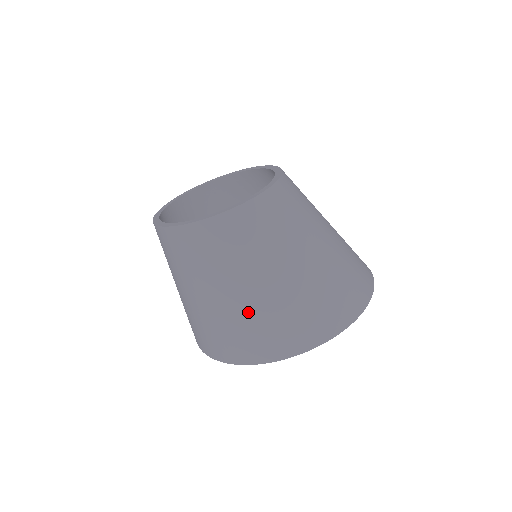
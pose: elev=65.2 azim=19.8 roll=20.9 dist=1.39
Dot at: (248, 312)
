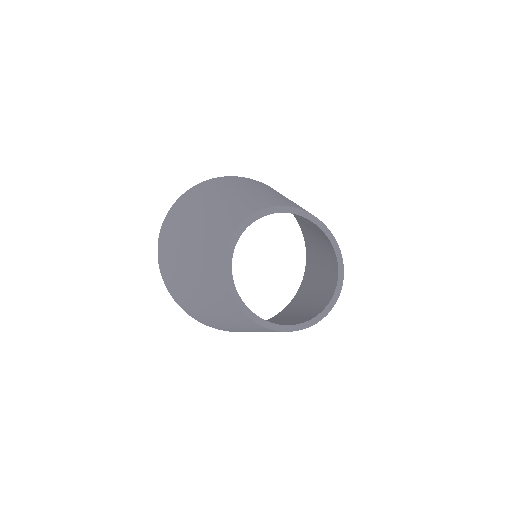
Dot at: occluded
